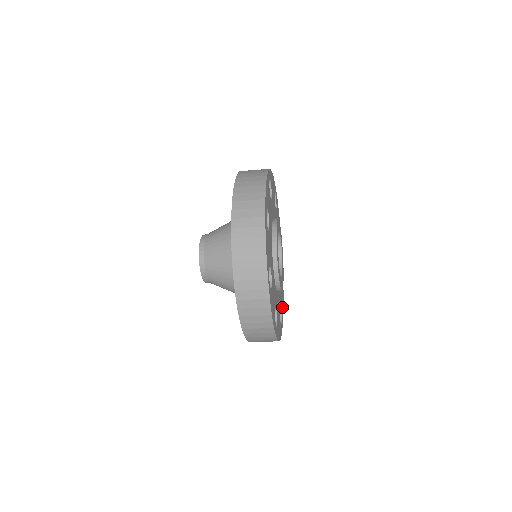
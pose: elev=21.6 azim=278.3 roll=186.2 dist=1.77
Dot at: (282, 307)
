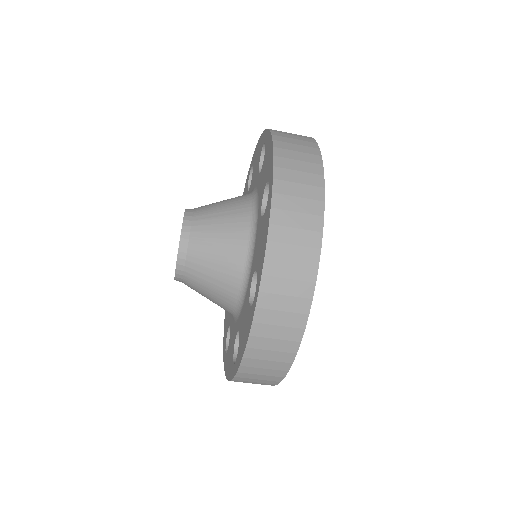
Dot at: occluded
